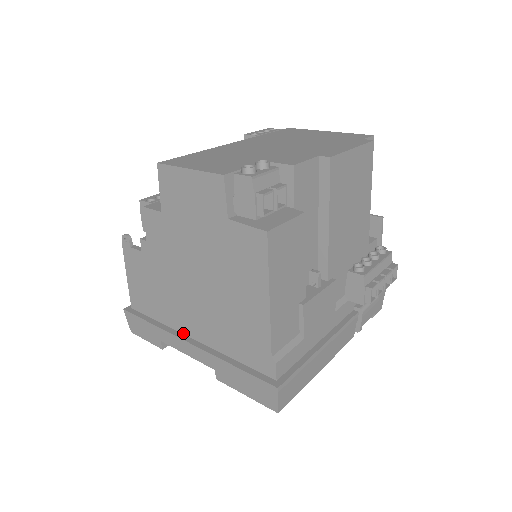
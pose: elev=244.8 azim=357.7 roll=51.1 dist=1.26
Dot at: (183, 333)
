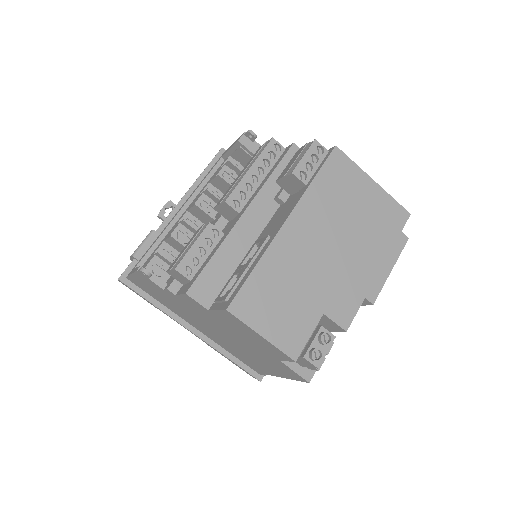
Dot at: (185, 321)
